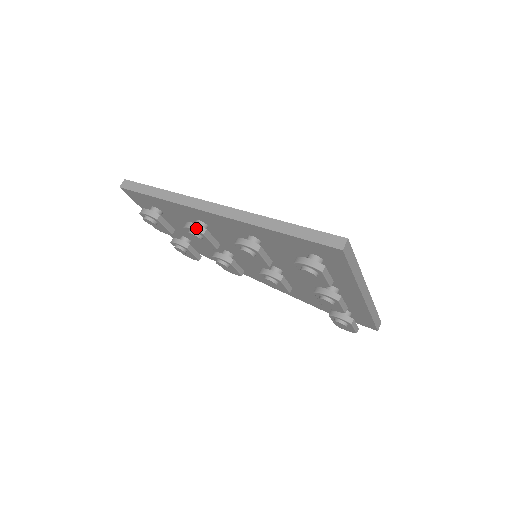
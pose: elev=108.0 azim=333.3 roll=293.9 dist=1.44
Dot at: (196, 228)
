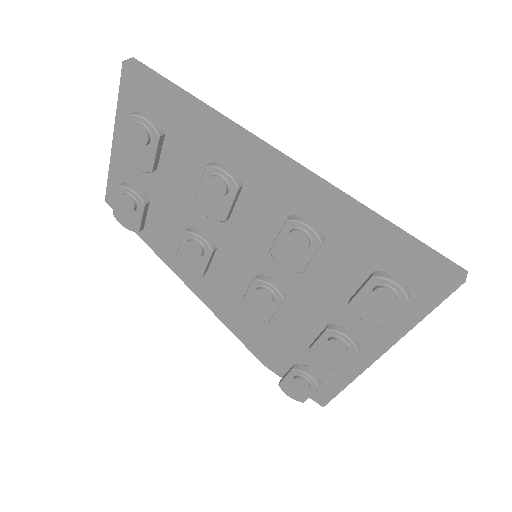
Dot at: (233, 175)
